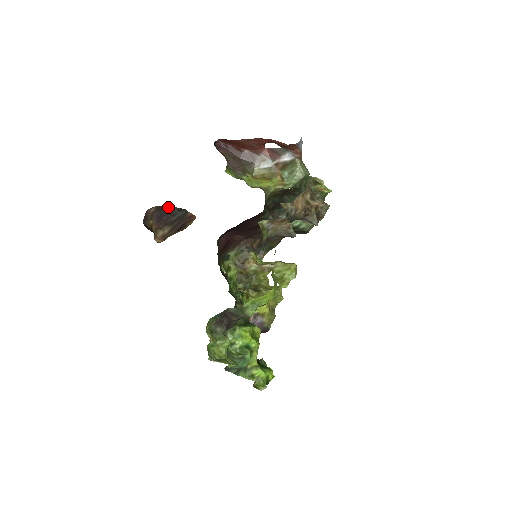
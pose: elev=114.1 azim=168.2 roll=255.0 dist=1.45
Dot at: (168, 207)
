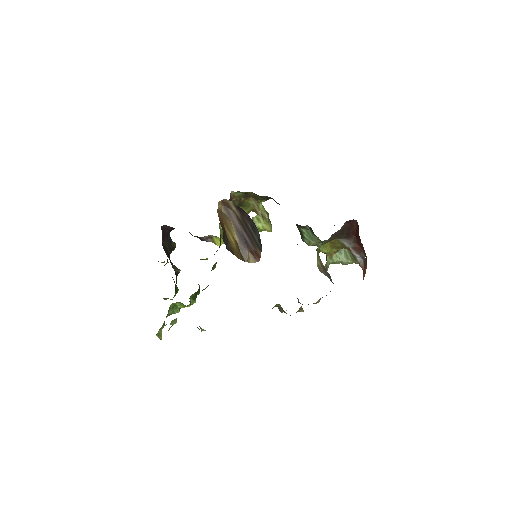
Dot at: (257, 229)
